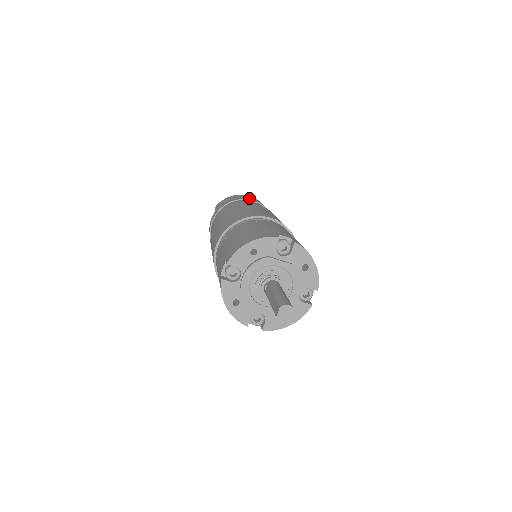
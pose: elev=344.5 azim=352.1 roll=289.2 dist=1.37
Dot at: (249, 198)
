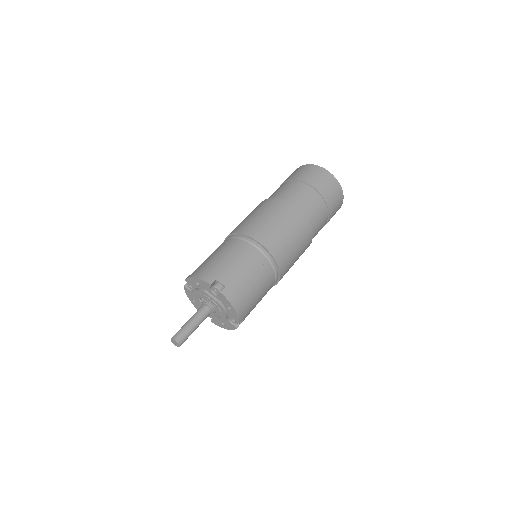
Dot at: (313, 179)
